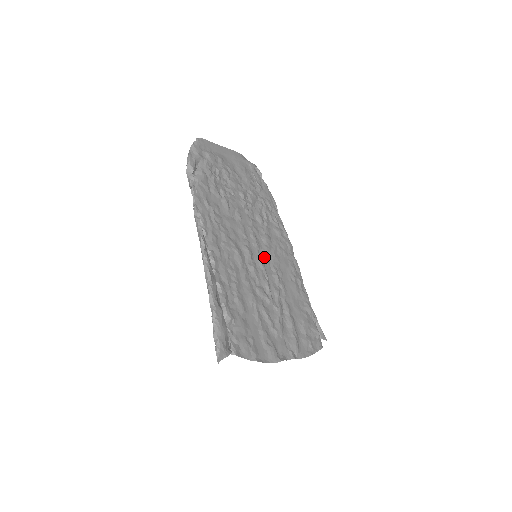
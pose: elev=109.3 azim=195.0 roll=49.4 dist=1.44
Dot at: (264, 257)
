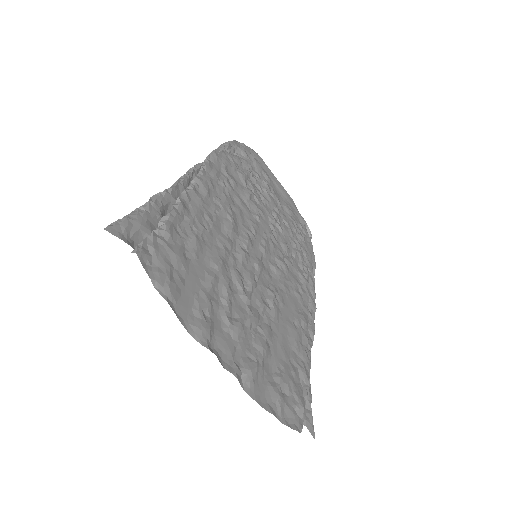
Dot at: (267, 269)
